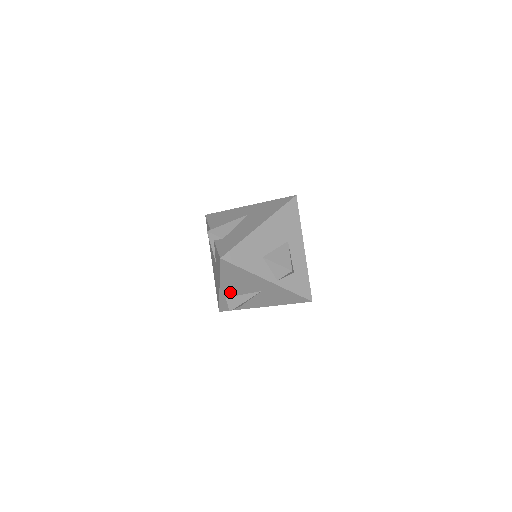
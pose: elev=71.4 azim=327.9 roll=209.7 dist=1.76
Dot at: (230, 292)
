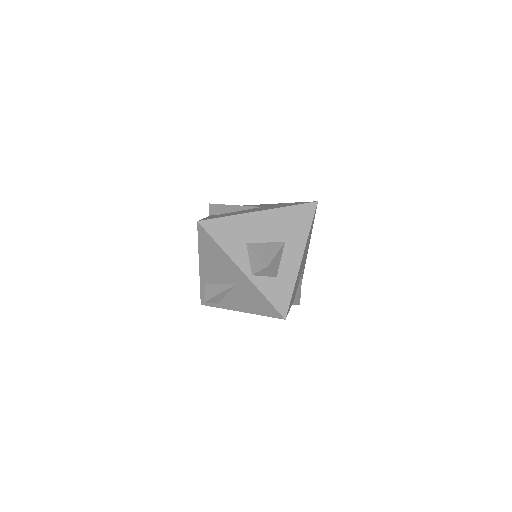
Dot at: (209, 277)
